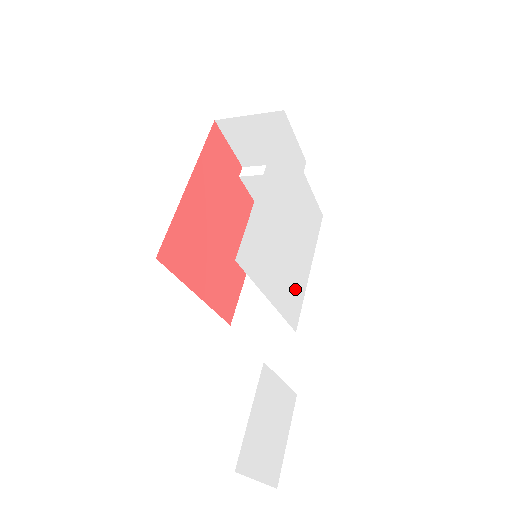
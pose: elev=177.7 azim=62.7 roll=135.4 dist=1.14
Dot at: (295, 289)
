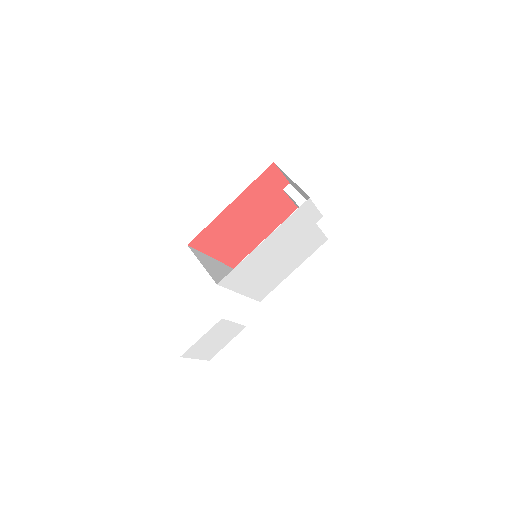
Dot at: (270, 283)
